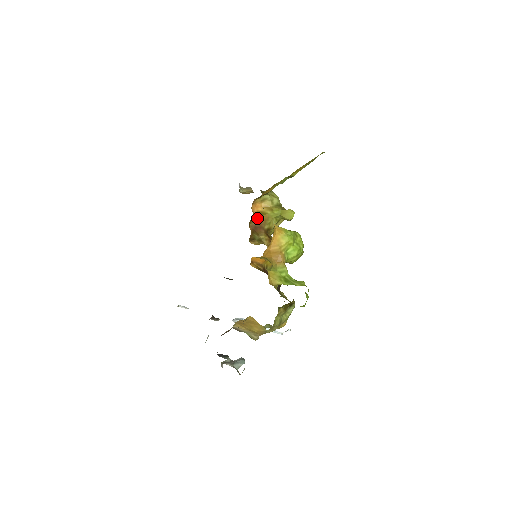
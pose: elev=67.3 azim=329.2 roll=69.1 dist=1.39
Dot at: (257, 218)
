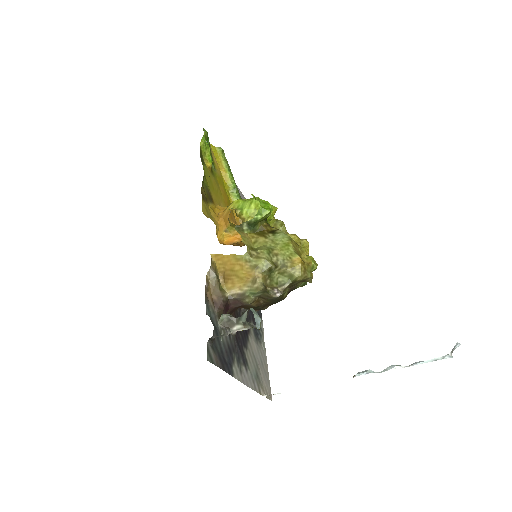
Dot at: occluded
